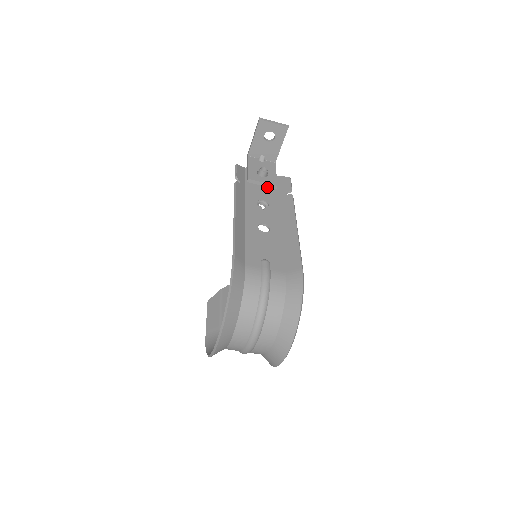
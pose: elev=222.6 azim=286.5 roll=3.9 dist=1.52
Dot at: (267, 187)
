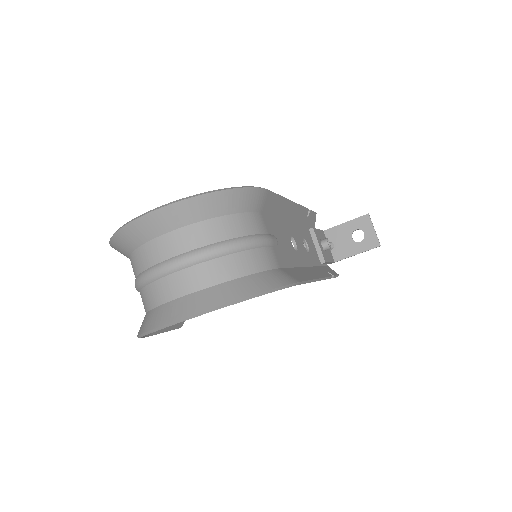
Dot at: (317, 253)
